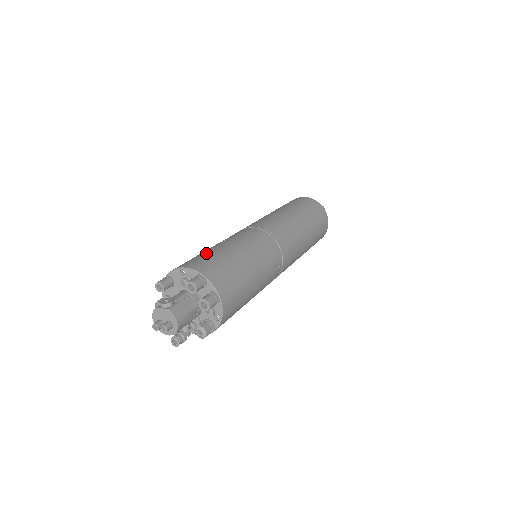
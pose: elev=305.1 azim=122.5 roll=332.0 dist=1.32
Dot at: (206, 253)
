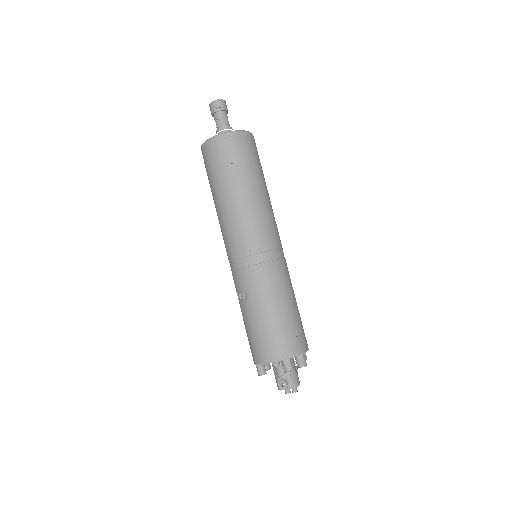
Dot at: (260, 331)
